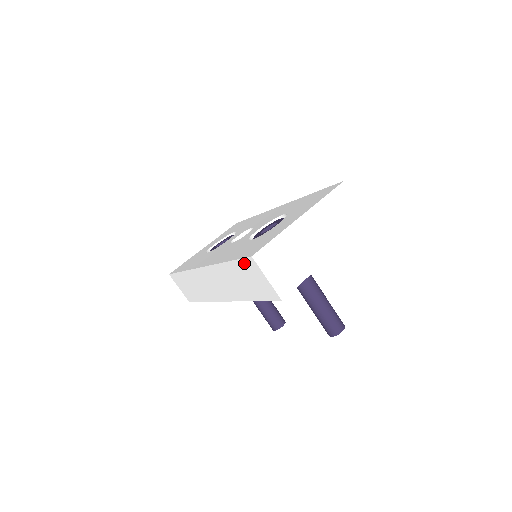
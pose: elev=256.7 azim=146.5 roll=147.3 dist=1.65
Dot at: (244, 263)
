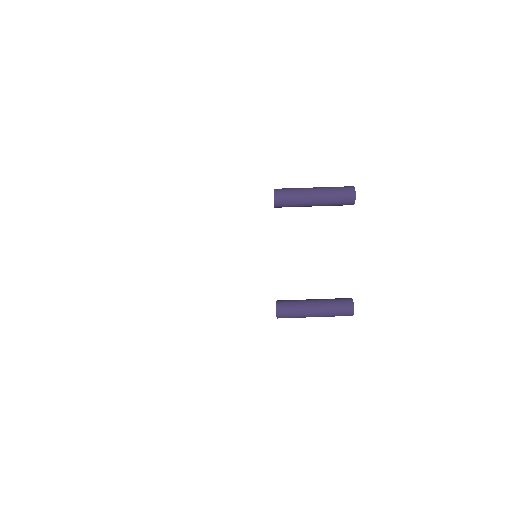
Dot at: (227, 159)
